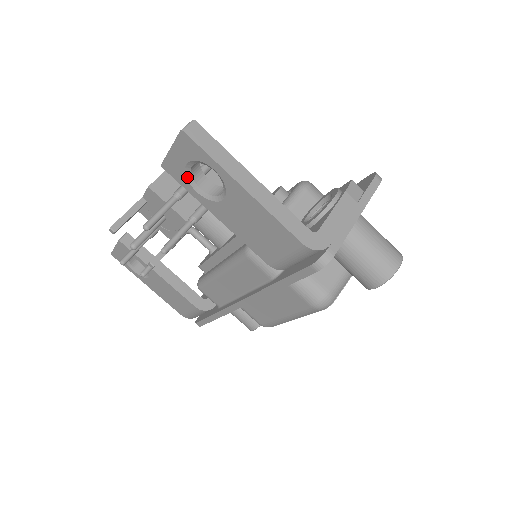
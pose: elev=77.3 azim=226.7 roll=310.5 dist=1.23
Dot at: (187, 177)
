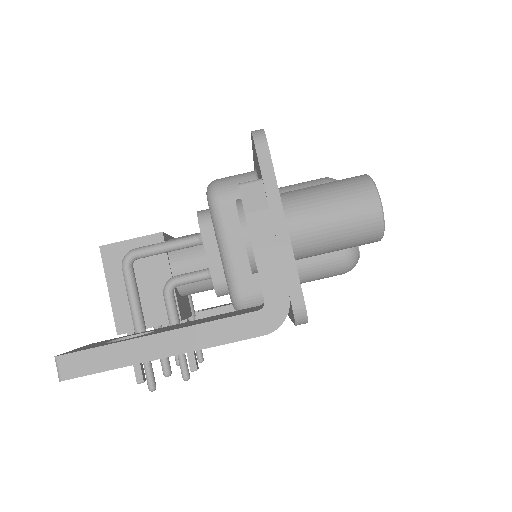
Dot at: occluded
